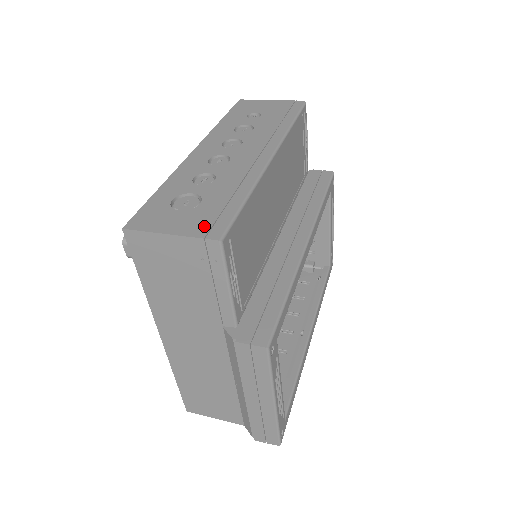
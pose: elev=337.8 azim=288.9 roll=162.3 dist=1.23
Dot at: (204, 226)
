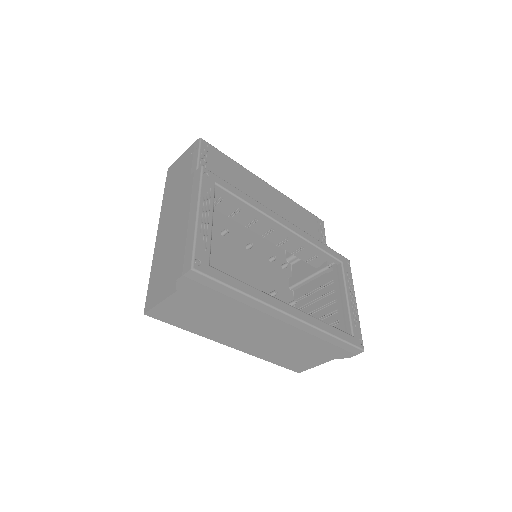
Dot at: occluded
